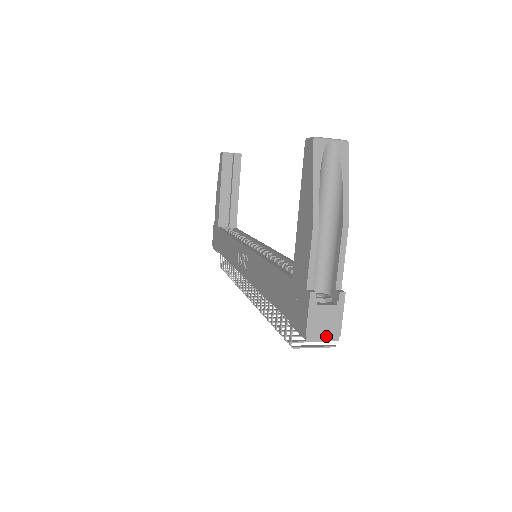
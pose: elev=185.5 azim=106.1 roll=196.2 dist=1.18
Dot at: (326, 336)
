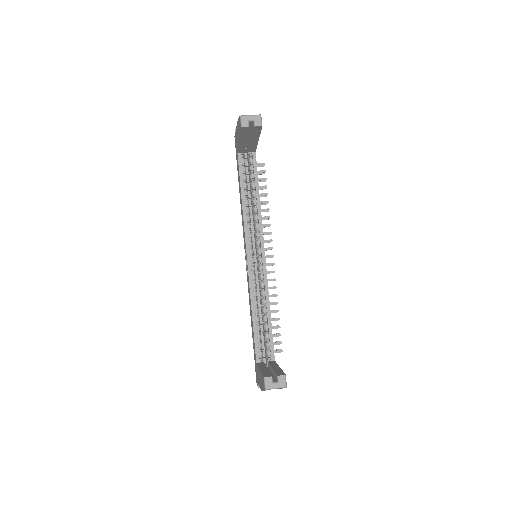
Dot at: occluded
